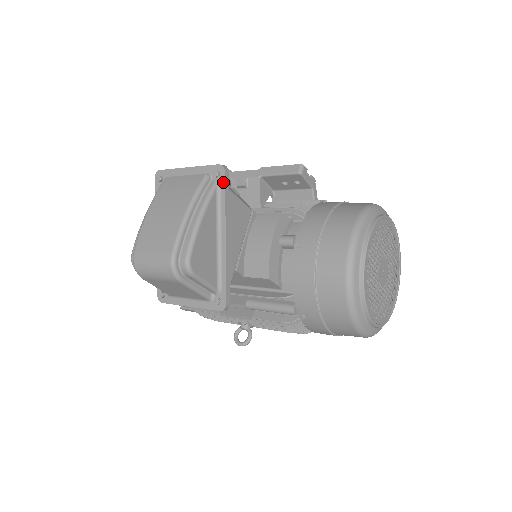
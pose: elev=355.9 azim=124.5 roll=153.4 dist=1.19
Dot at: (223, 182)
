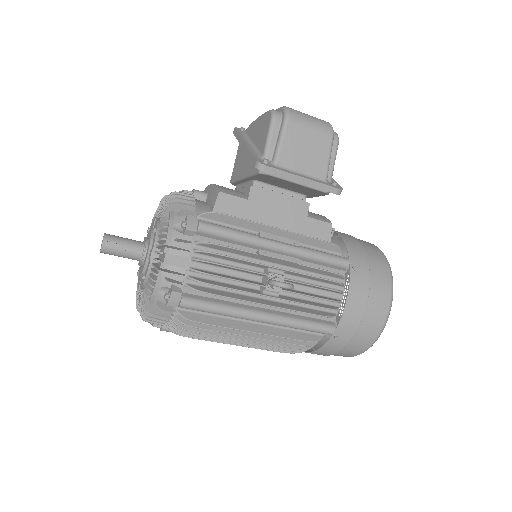
Dot at: occluded
